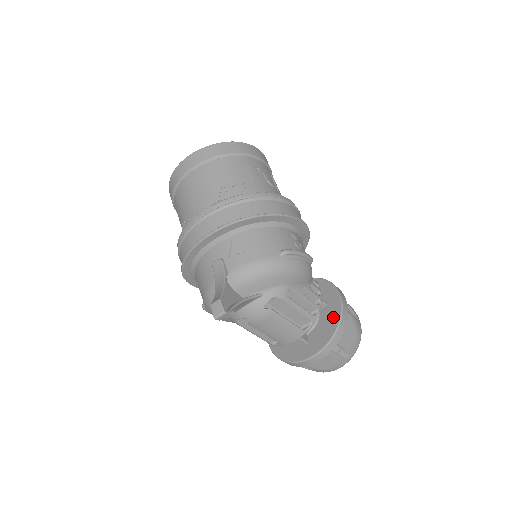
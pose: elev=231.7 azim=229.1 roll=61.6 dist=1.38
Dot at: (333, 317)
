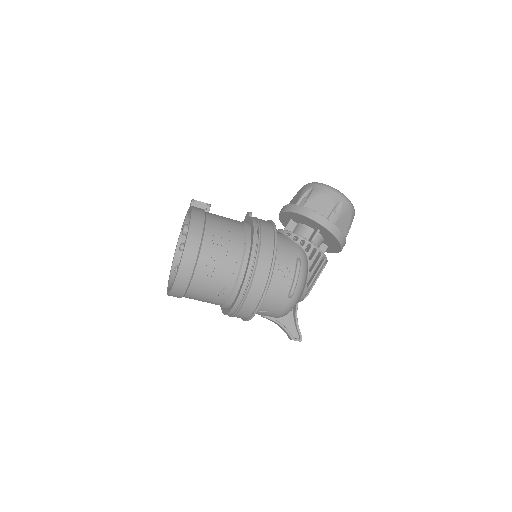
Dot at: (332, 238)
